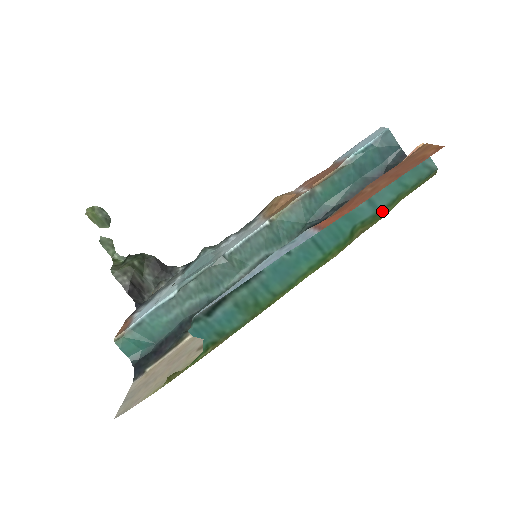
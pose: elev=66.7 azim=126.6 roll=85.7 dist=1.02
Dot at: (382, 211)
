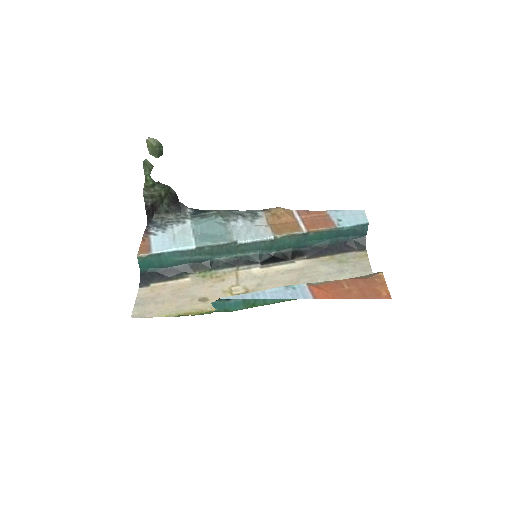
Dot at: occluded
